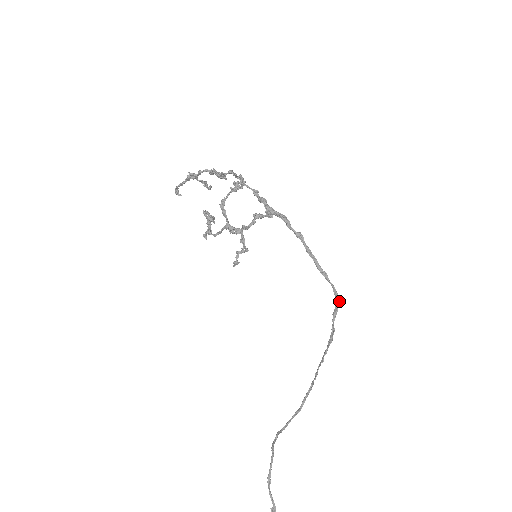
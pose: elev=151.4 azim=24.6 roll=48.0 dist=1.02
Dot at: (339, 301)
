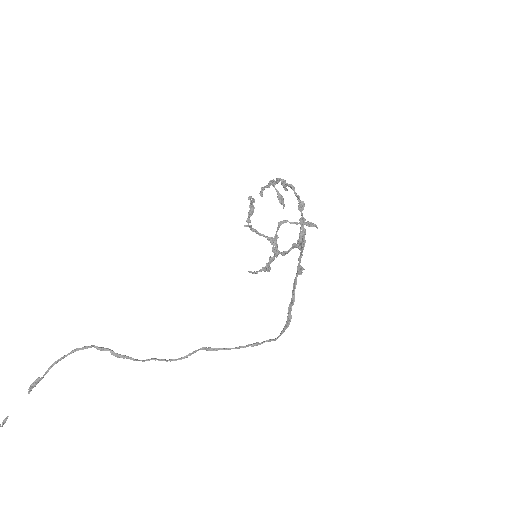
Dot at: (271, 339)
